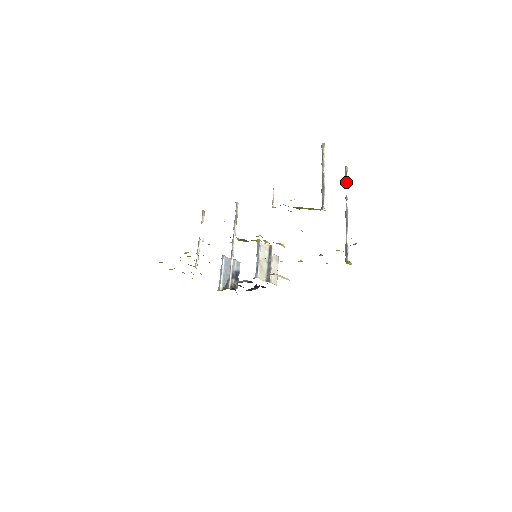
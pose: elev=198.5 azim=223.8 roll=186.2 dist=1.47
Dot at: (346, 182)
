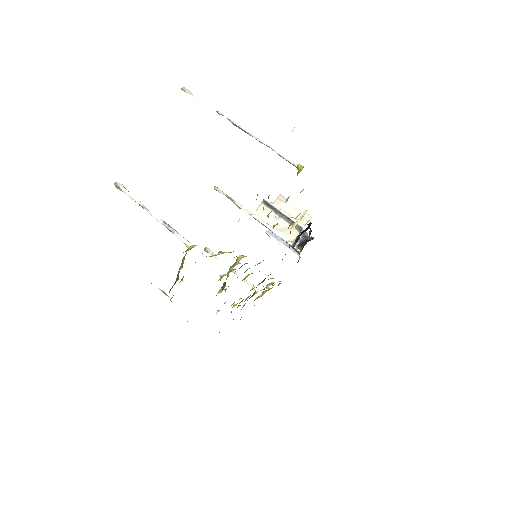
Dot at: occluded
